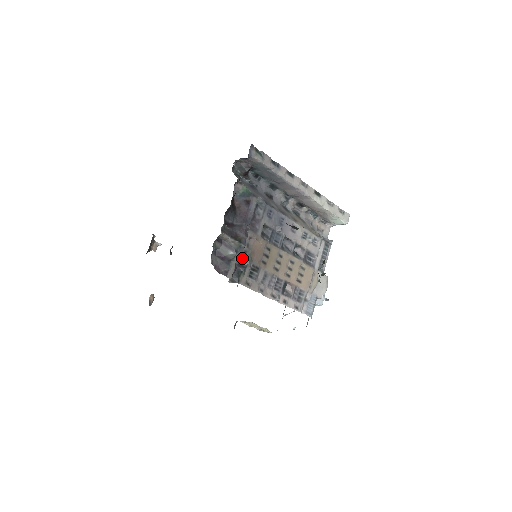
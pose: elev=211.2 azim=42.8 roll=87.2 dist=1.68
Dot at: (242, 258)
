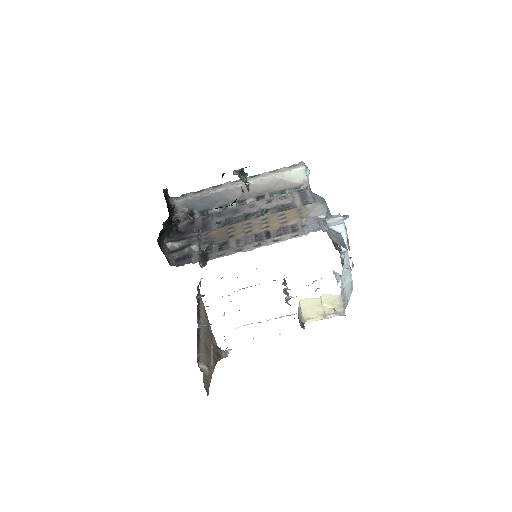
Dot at: (206, 248)
